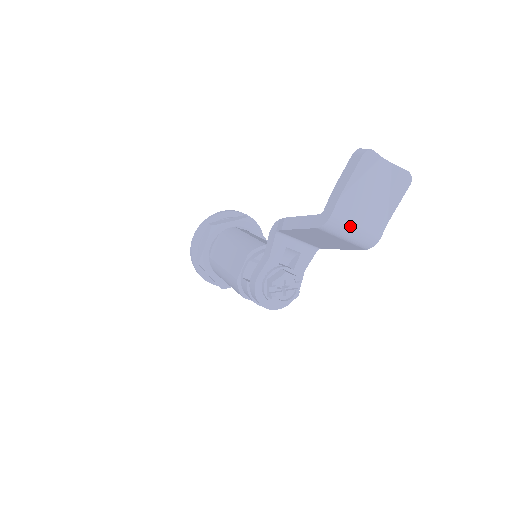
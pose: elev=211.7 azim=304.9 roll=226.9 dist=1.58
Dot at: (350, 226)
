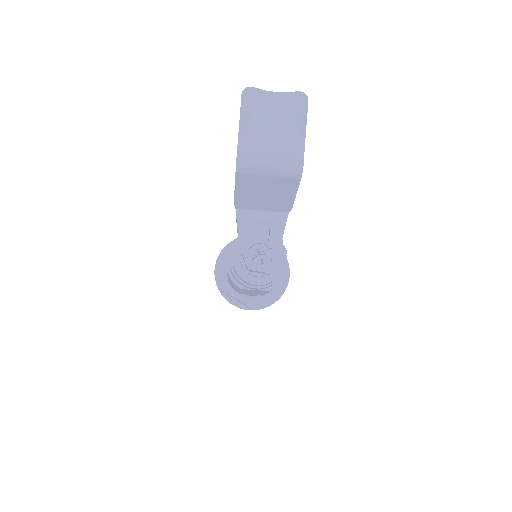
Dot at: (263, 158)
